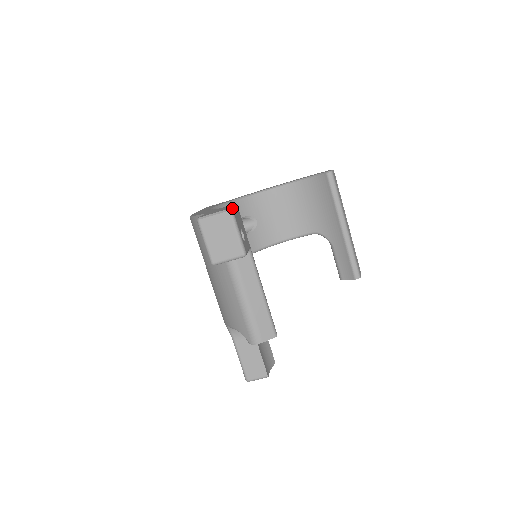
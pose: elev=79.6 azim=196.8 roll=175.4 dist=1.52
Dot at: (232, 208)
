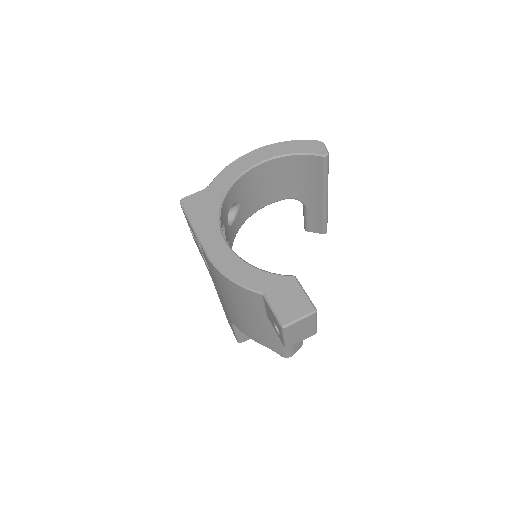
Dot at: (313, 305)
